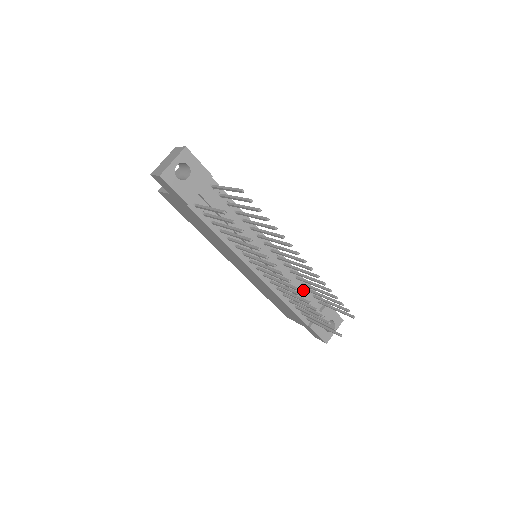
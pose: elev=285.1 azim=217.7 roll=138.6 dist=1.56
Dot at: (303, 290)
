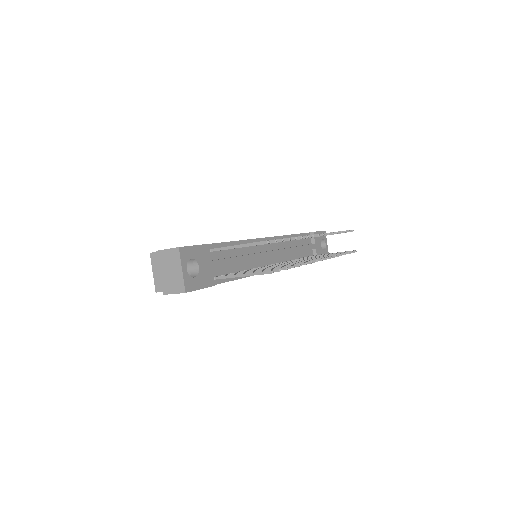
Dot at: (297, 243)
